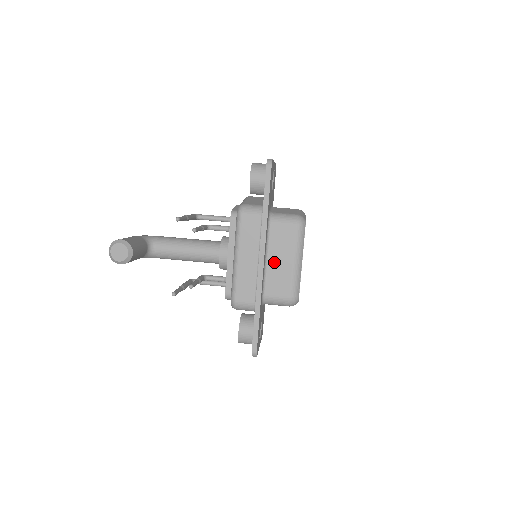
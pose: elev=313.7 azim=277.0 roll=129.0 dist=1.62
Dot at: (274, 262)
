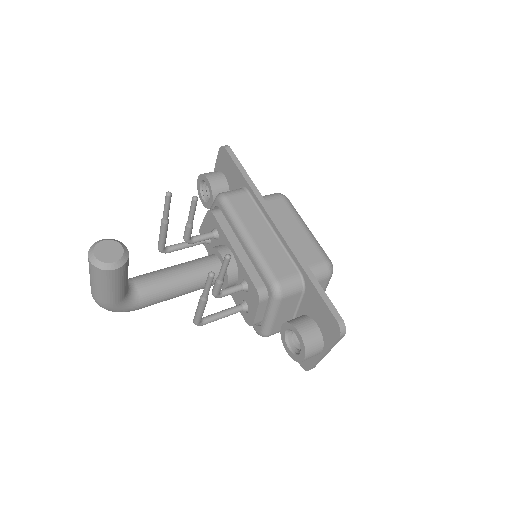
Dot at: occluded
